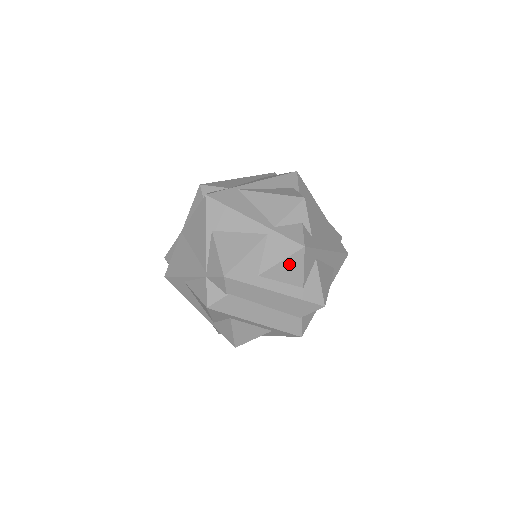
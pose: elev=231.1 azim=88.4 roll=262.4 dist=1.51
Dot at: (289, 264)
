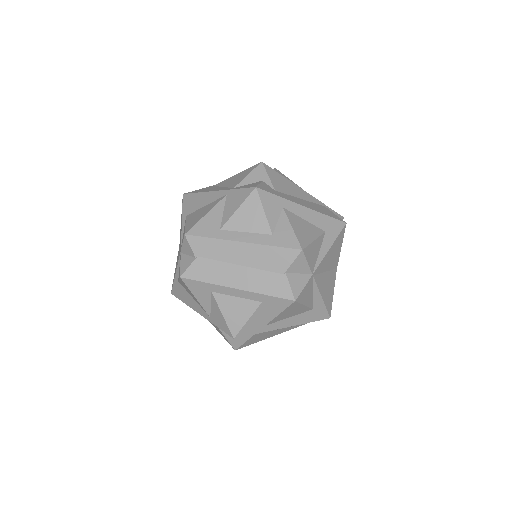
Dot at: (247, 210)
